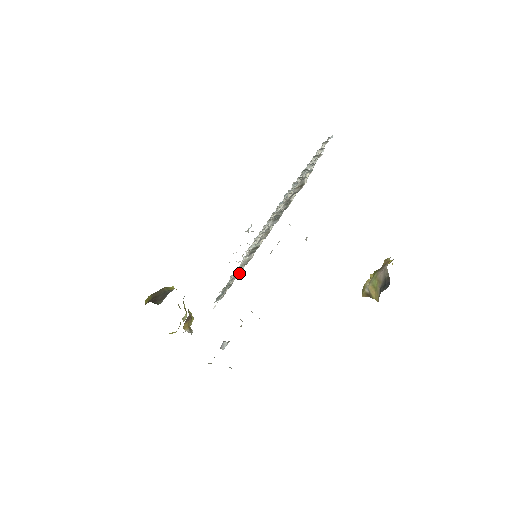
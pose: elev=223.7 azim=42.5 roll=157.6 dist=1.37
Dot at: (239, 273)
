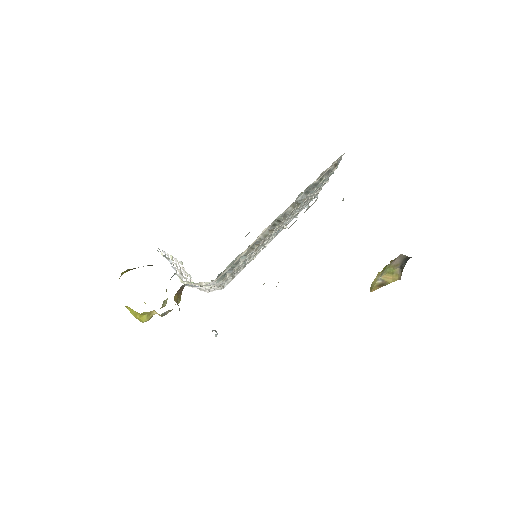
Dot at: (251, 250)
